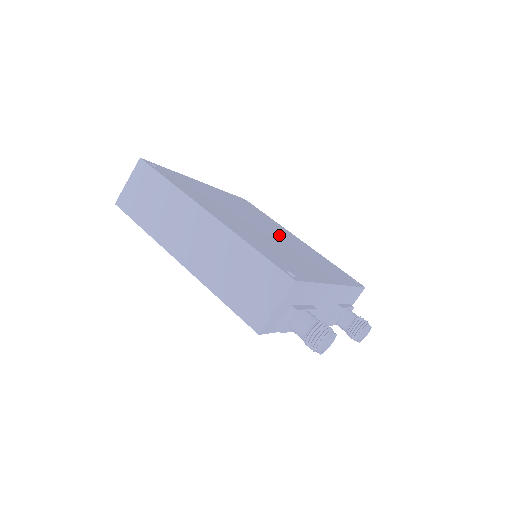
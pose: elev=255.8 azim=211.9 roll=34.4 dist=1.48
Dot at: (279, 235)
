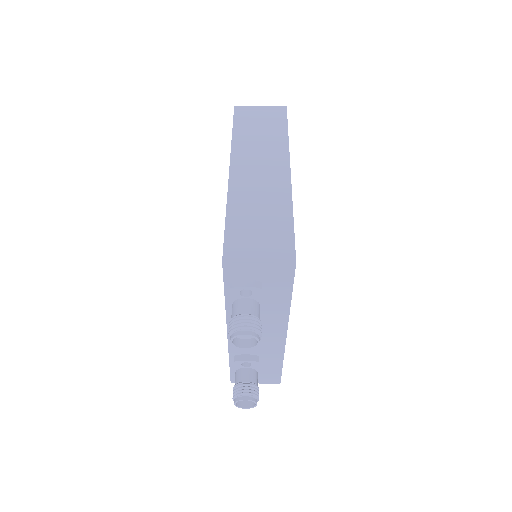
Dot at: occluded
